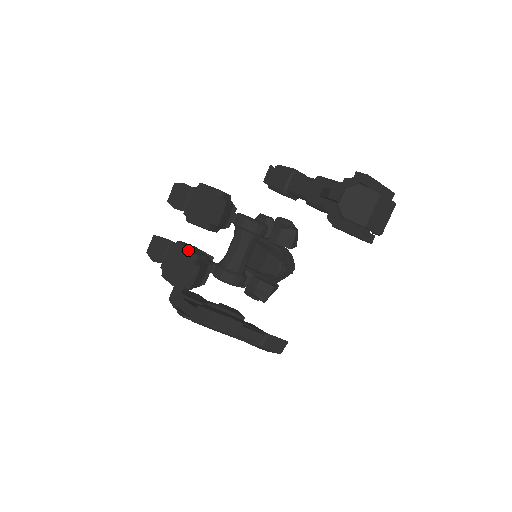
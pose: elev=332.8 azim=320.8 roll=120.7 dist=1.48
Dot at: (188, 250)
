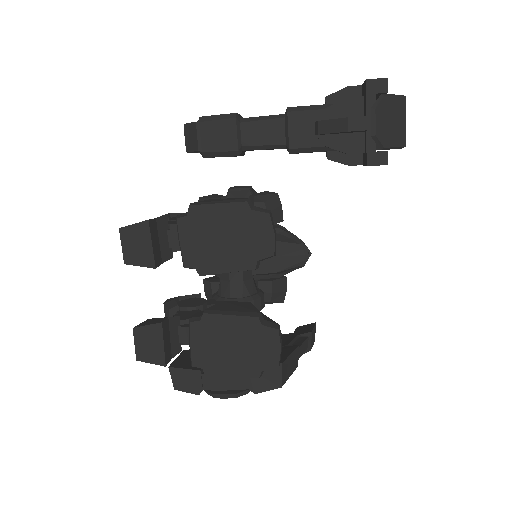
Dot at: (241, 316)
